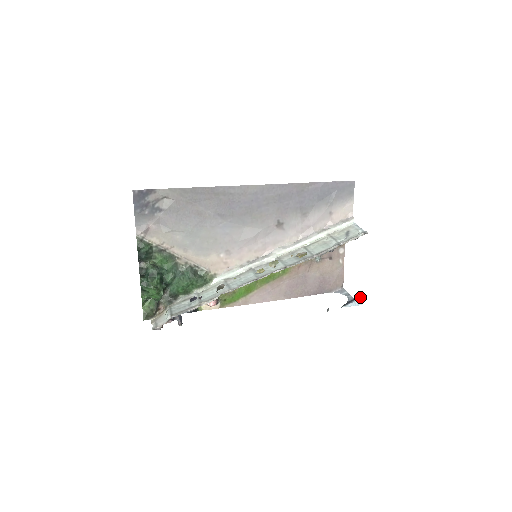
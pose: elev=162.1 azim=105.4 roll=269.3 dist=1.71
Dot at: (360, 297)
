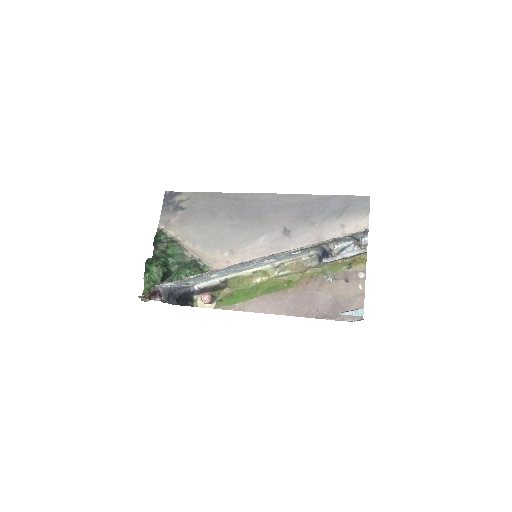
Dot at: occluded
